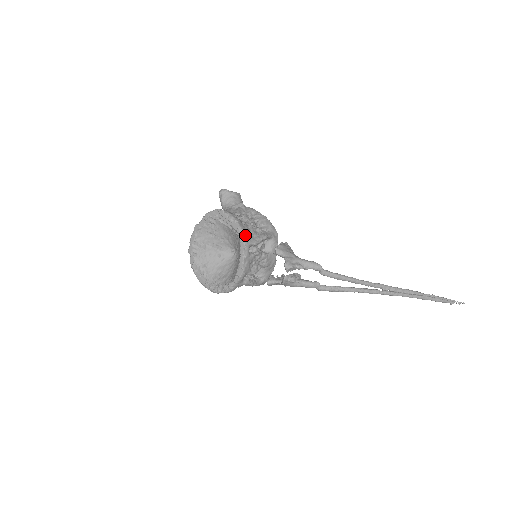
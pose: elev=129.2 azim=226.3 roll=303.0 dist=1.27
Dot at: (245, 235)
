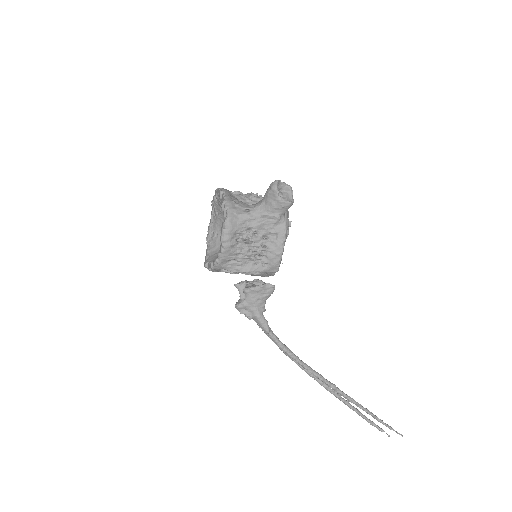
Dot at: (220, 263)
